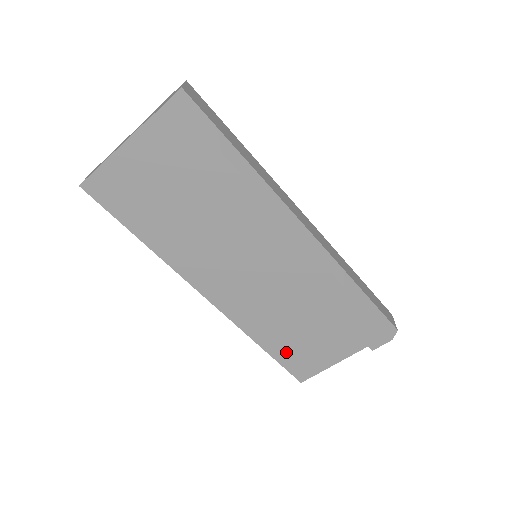
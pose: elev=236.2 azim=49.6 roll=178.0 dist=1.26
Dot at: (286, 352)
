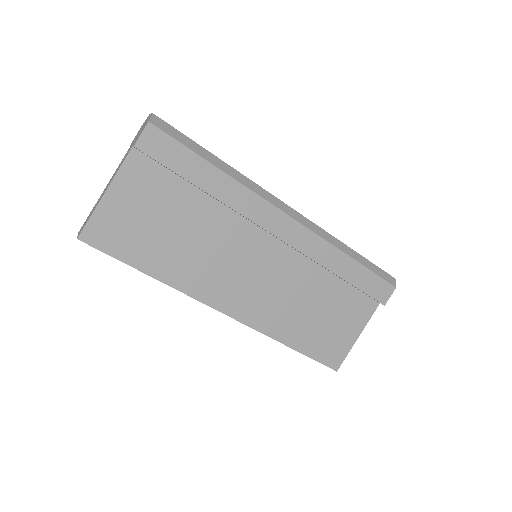
Dot at: (313, 343)
